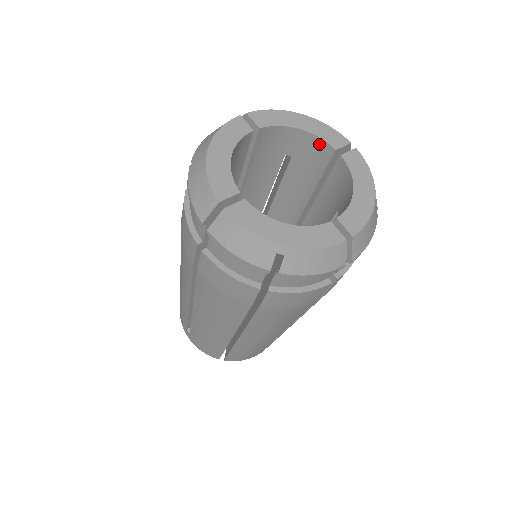
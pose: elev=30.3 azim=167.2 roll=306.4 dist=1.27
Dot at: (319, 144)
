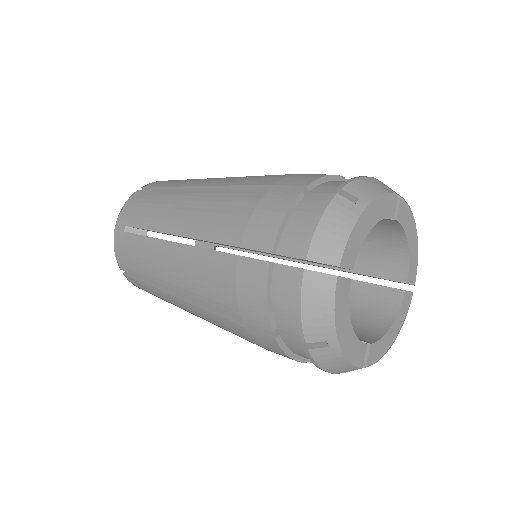
Dot at: (402, 265)
